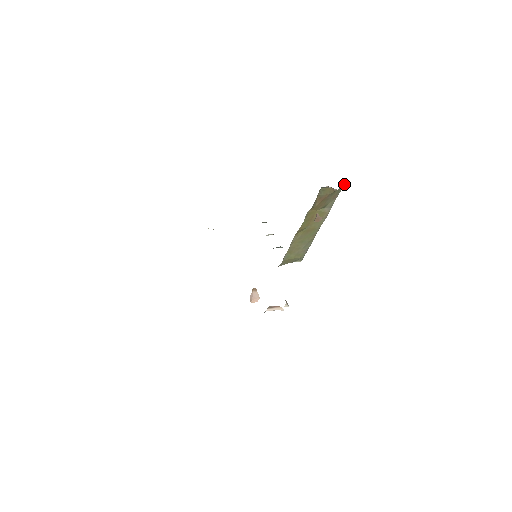
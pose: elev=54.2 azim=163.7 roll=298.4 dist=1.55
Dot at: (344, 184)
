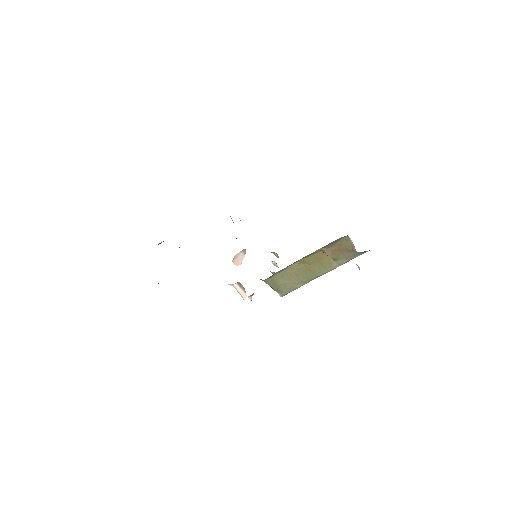
Dot at: (362, 253)
